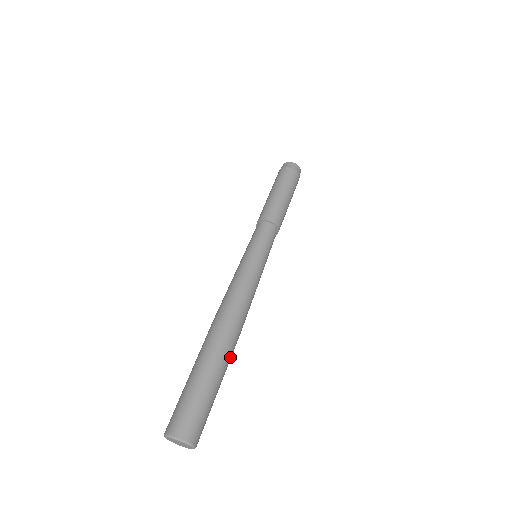
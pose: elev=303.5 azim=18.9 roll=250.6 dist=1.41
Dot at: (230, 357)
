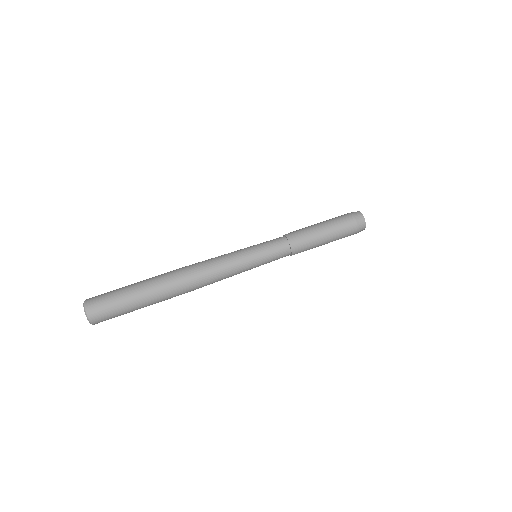
Dot at: (163, 298)
